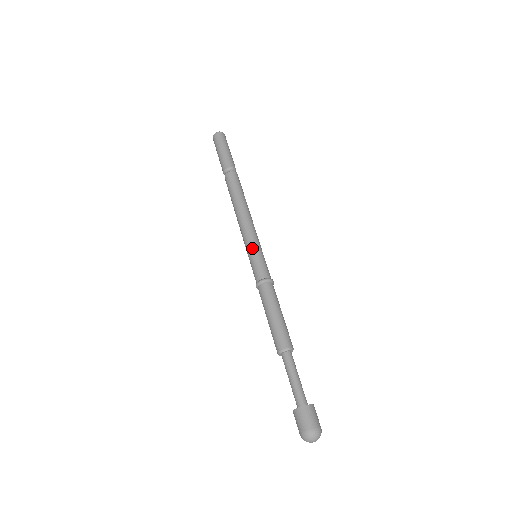
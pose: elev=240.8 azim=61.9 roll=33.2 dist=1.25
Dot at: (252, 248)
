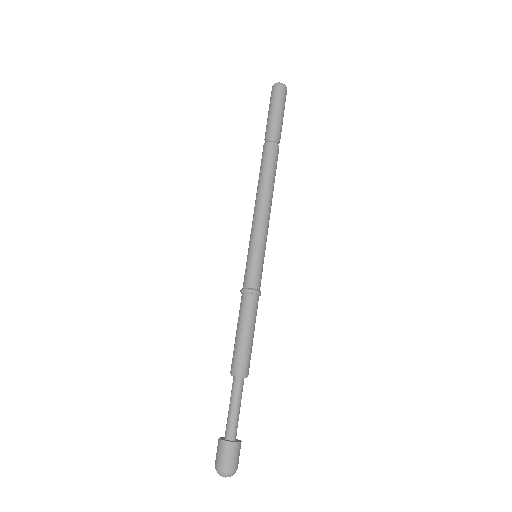
Dot at: (261, 248)
